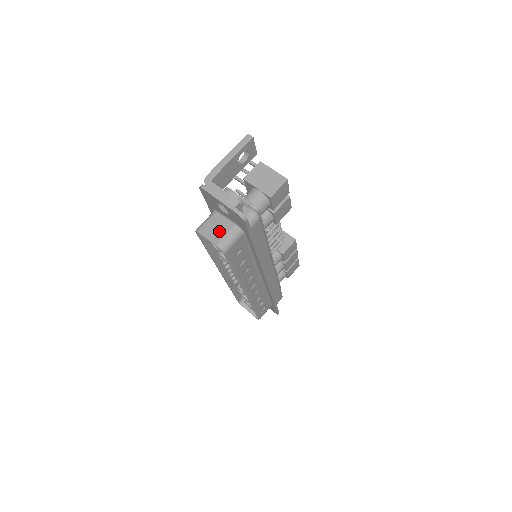
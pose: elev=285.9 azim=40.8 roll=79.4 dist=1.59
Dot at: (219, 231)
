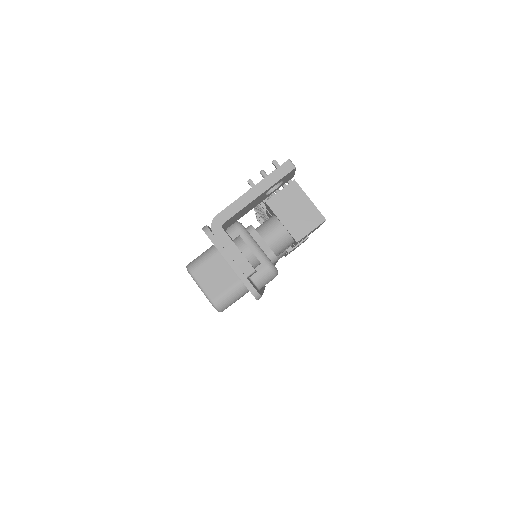
Dot at: (219, 283)
